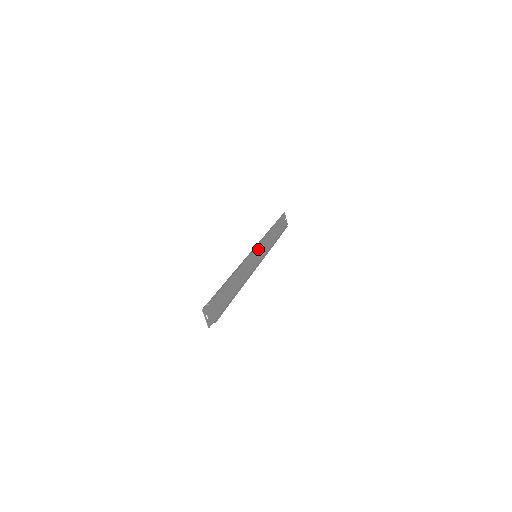
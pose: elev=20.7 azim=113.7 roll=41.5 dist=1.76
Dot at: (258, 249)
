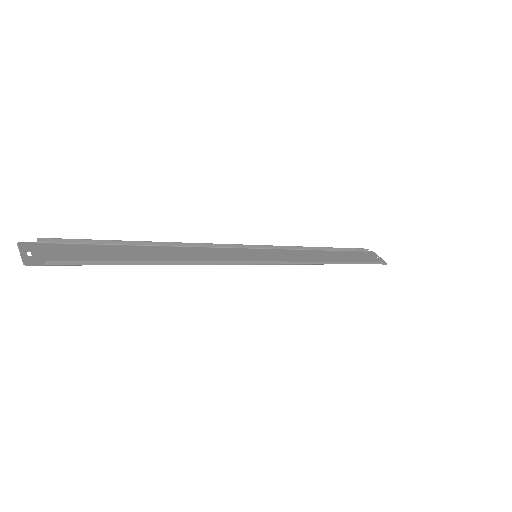
Dot at: (267, 254)
